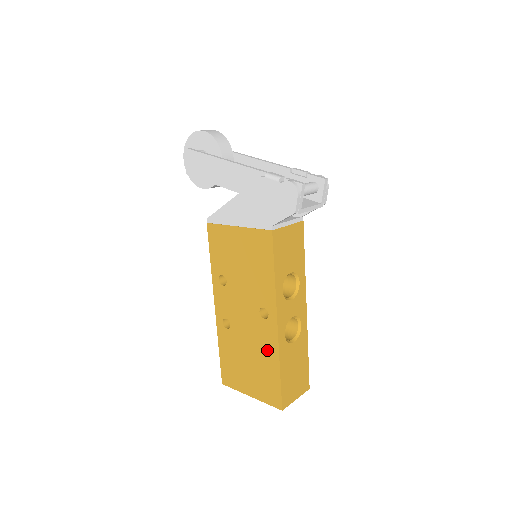
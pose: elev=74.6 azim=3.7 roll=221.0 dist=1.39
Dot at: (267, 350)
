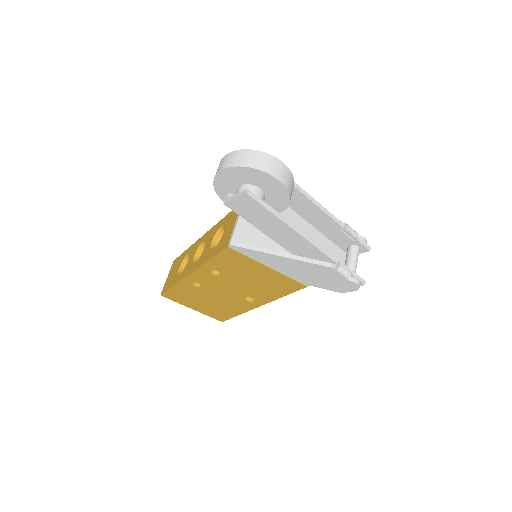
Dot at: (234, 308)
